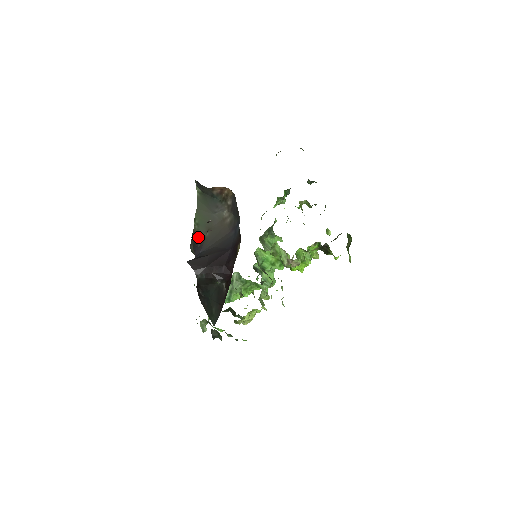
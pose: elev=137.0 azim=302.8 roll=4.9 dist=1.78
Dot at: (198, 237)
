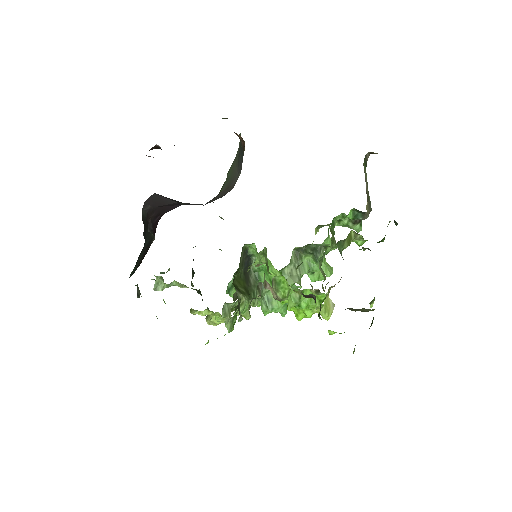
Dot at: (220, 192)
